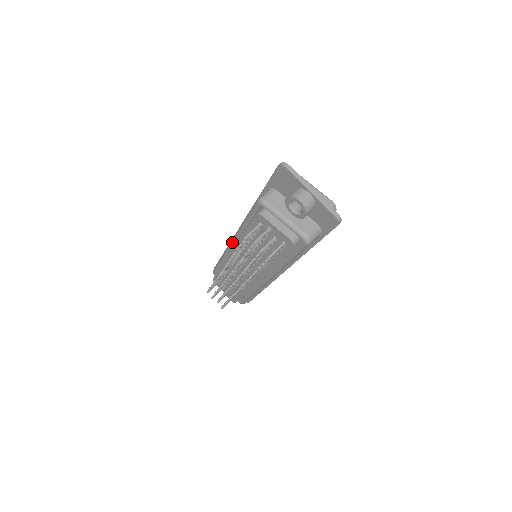
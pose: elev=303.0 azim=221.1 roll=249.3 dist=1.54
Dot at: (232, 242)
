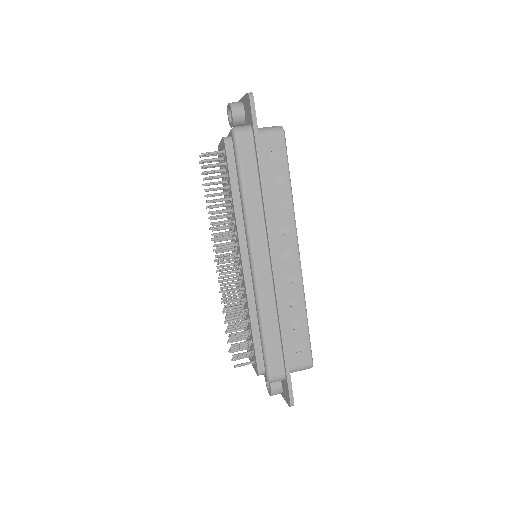
Dot at: occluded
